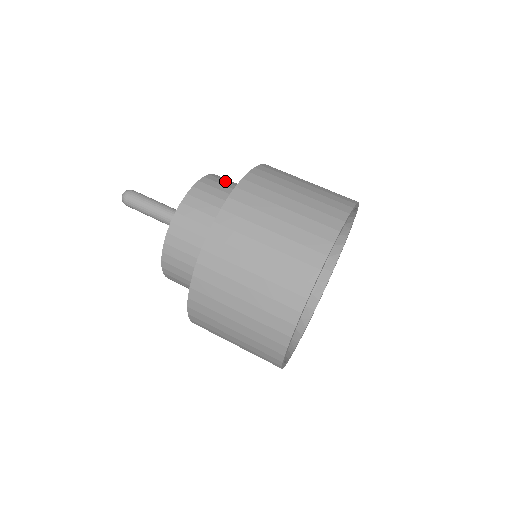
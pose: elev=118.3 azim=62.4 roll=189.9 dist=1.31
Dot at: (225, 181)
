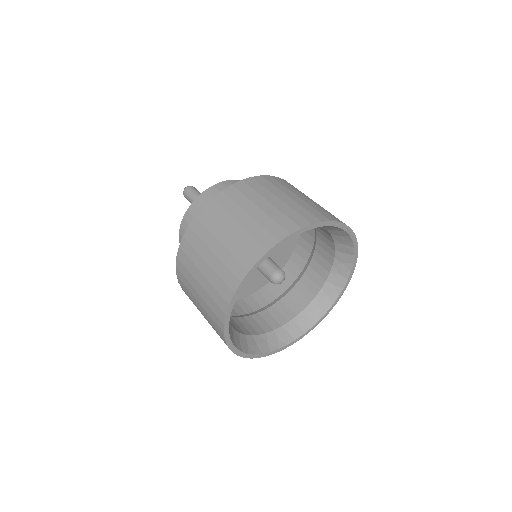
Dot at: occluded
